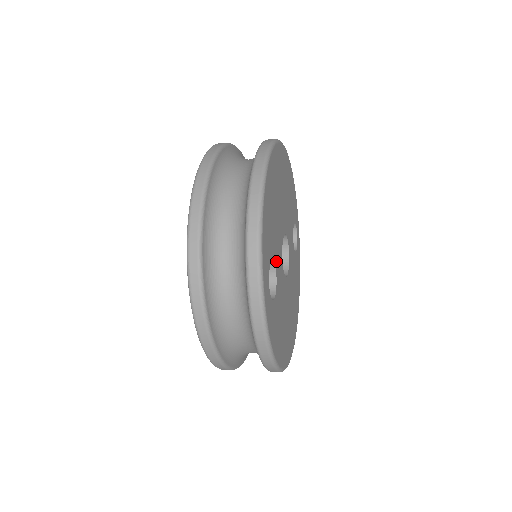
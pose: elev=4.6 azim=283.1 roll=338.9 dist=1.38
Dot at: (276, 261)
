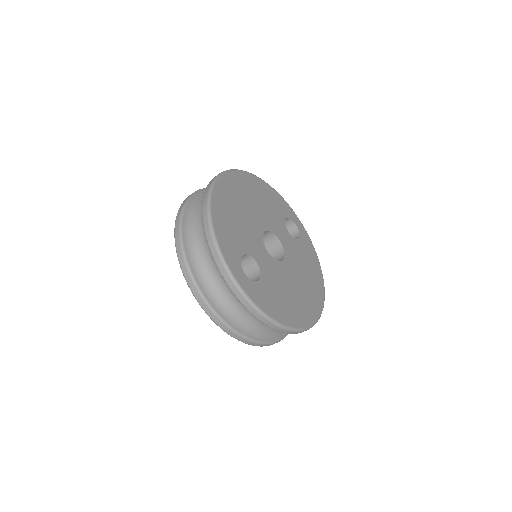
Dot at: (253, 254)
